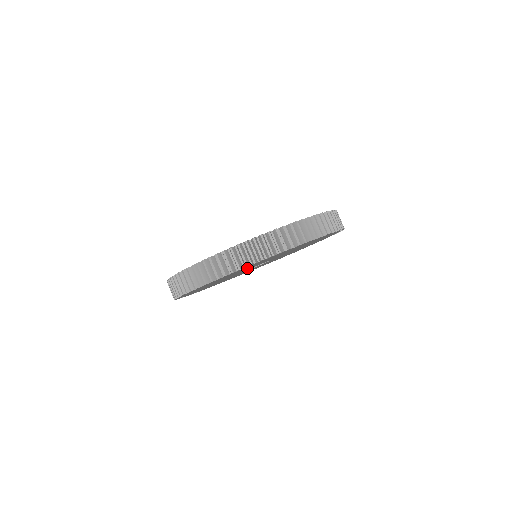
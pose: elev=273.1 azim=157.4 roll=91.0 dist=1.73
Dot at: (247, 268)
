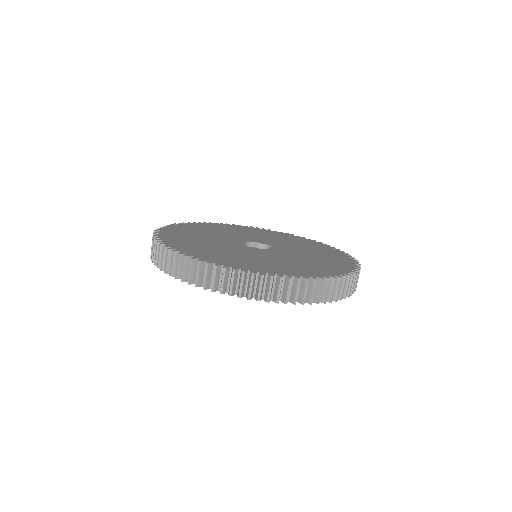
Dot at: occluded
